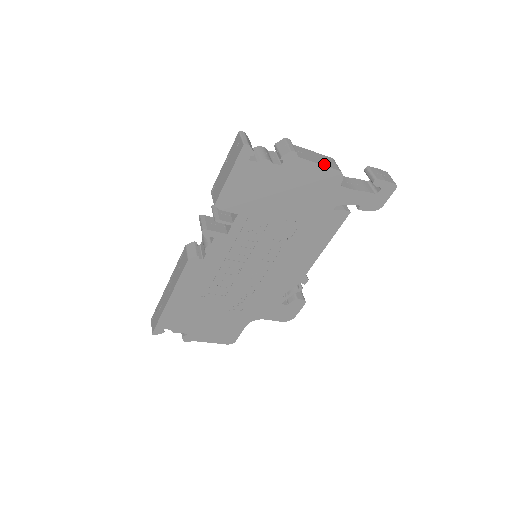
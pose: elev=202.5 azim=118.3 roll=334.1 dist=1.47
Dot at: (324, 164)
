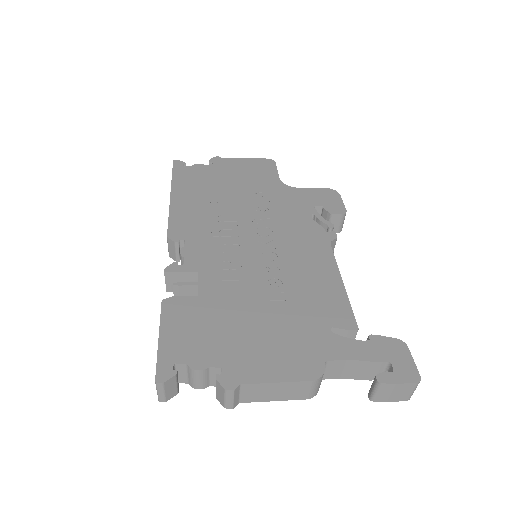
Dot at: (284, 399)
